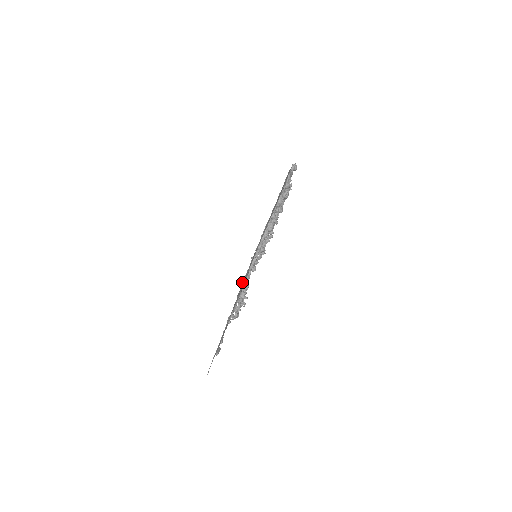
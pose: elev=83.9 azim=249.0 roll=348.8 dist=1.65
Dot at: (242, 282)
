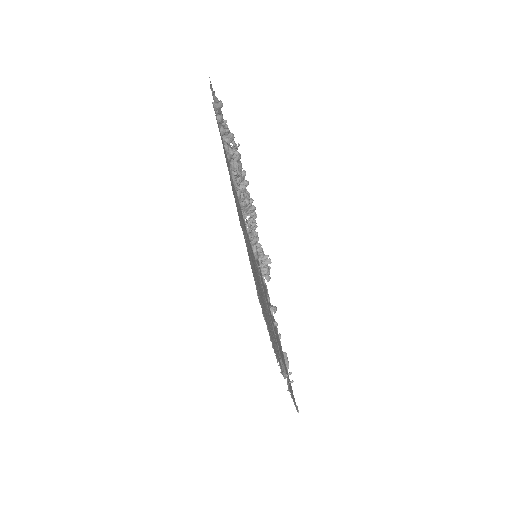
Dot at: occluded
